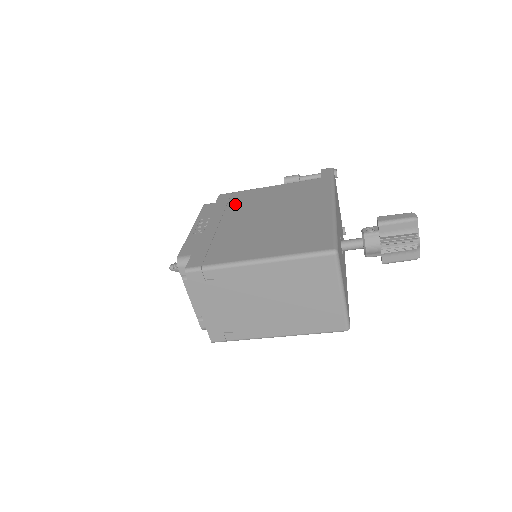
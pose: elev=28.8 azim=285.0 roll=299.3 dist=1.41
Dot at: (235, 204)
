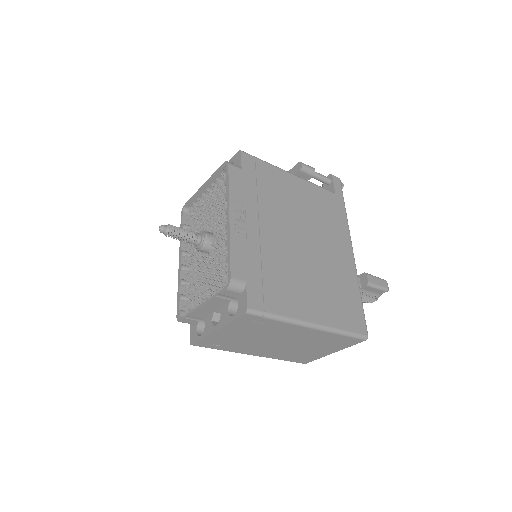
Dot at: (266, 191)
